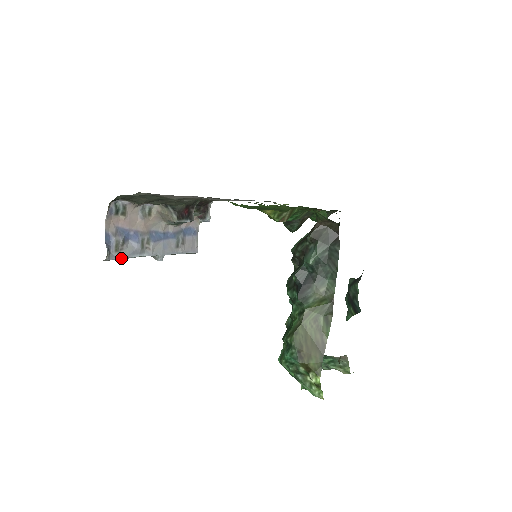
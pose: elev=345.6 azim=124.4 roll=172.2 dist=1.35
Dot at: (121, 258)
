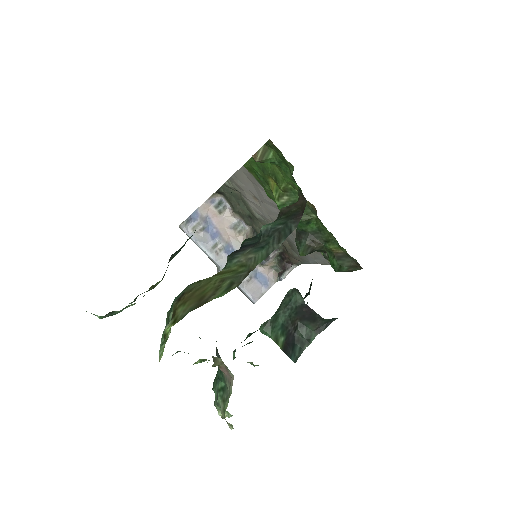
Dot at: (192, 238)
